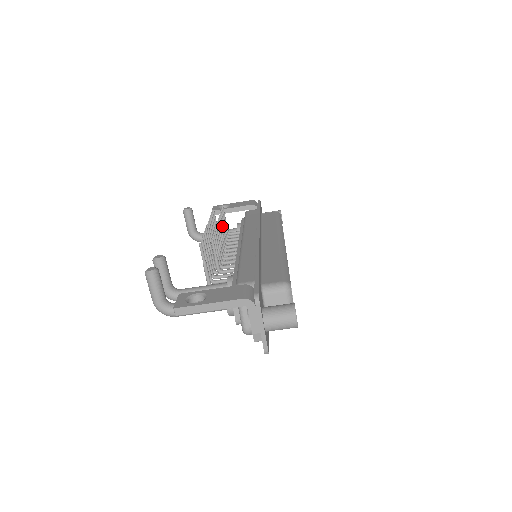
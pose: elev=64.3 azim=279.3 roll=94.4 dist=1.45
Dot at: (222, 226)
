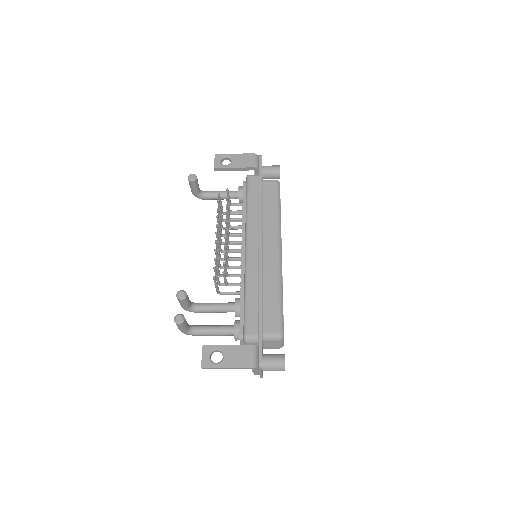
Dot at: (227, 218)
